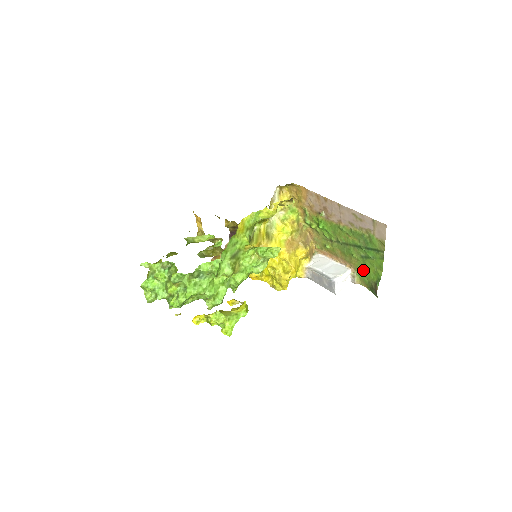
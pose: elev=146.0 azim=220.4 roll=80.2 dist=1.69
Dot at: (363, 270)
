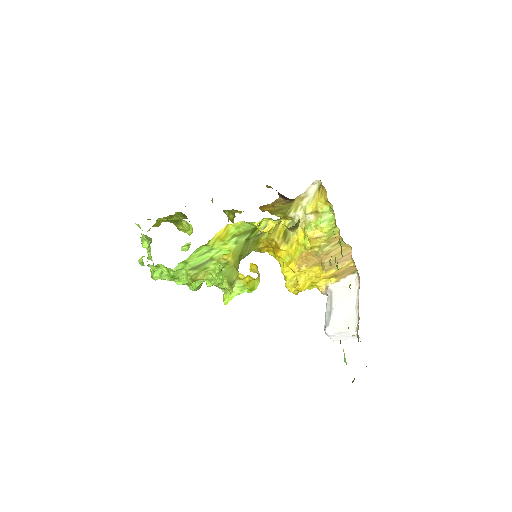
Dot at: occluded
